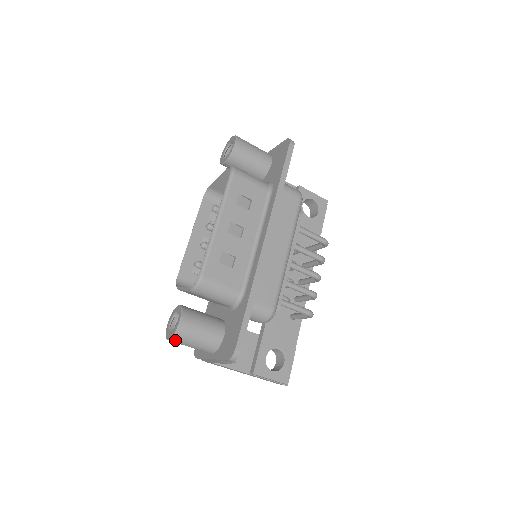
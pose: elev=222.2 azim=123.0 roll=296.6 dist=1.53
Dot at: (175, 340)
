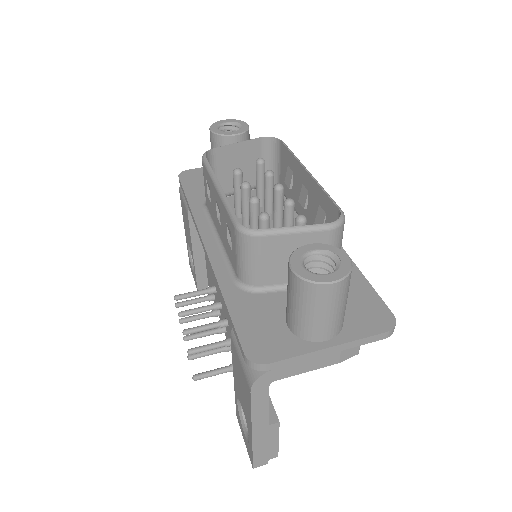
Dot at: (342, 285)
